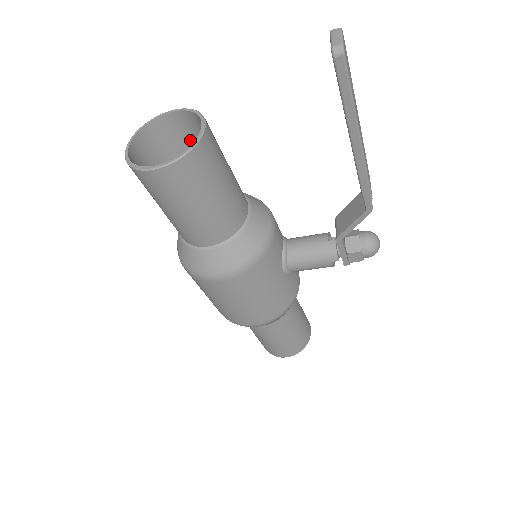
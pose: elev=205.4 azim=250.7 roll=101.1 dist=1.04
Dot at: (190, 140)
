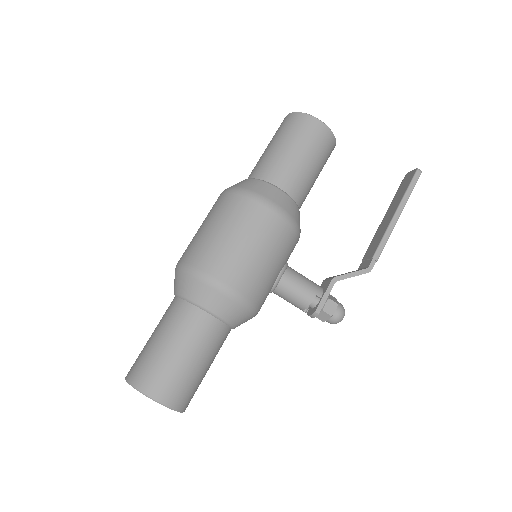
Dot at: occluded
